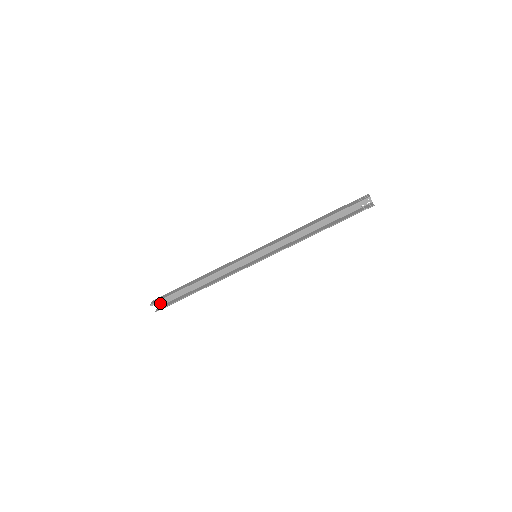
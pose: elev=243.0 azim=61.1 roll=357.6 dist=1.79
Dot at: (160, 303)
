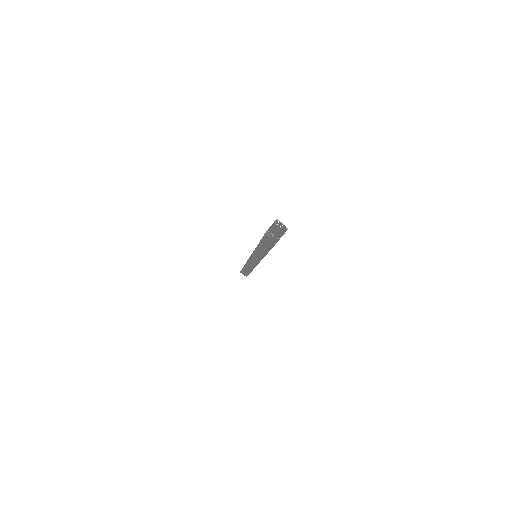
Dot at: occluded
